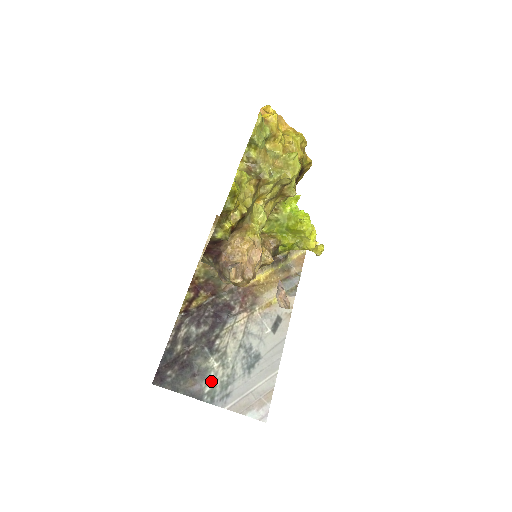
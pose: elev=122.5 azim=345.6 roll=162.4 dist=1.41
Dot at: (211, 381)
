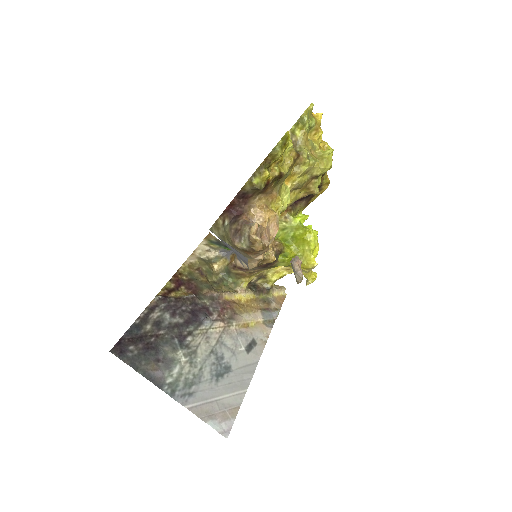
Dot at: (175, 373)
